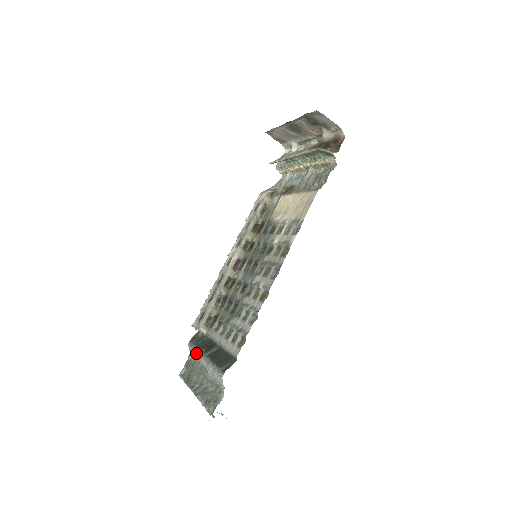
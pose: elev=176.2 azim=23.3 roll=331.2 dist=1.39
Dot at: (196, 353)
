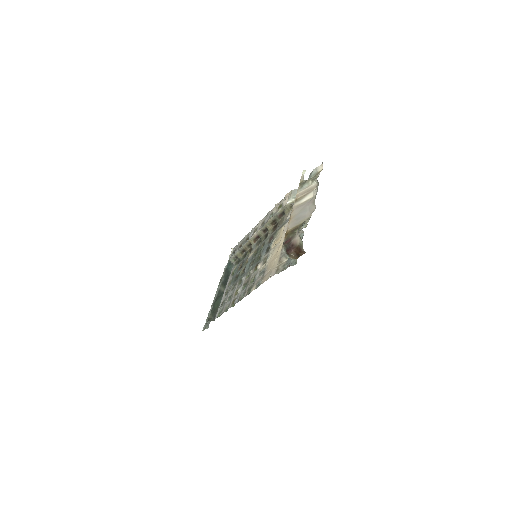
Dot at: (224, 273)
